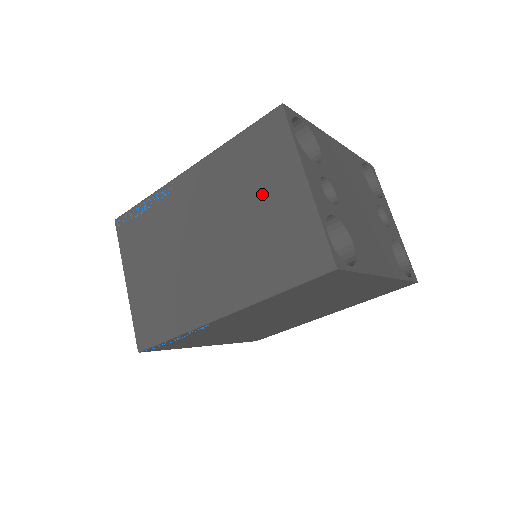
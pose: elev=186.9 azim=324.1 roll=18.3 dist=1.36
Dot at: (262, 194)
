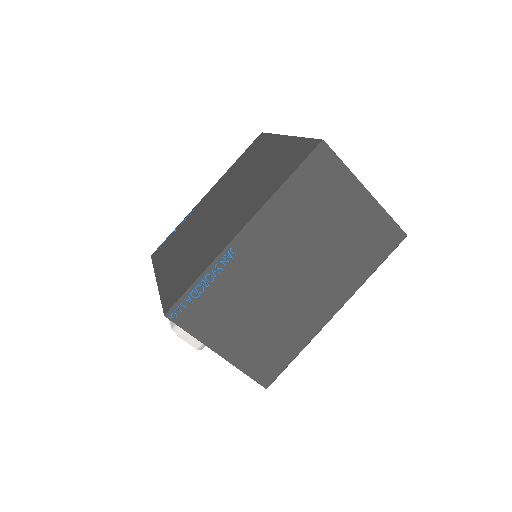
Dot at: (335, 216)
